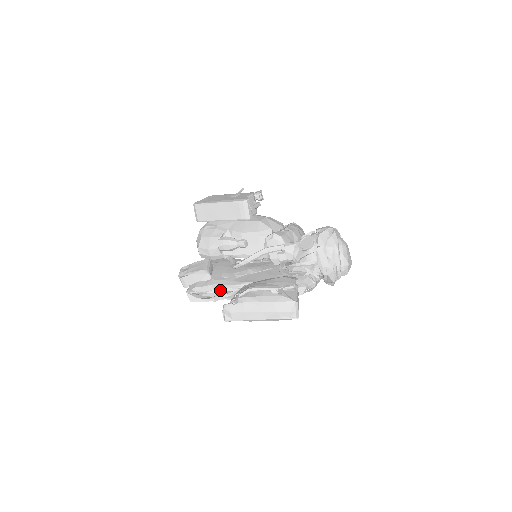
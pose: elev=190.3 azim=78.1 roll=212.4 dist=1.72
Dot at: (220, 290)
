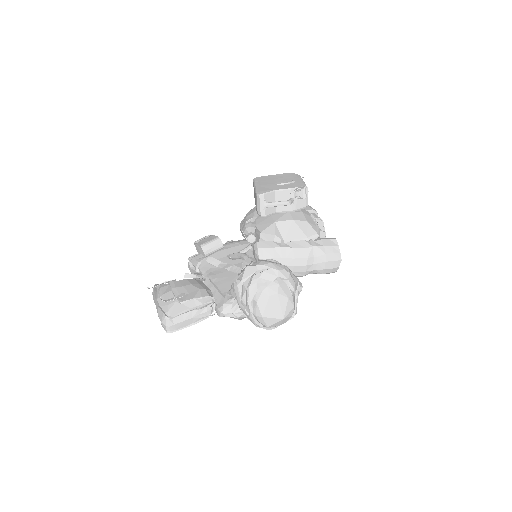
Dot at: (199, 270)
